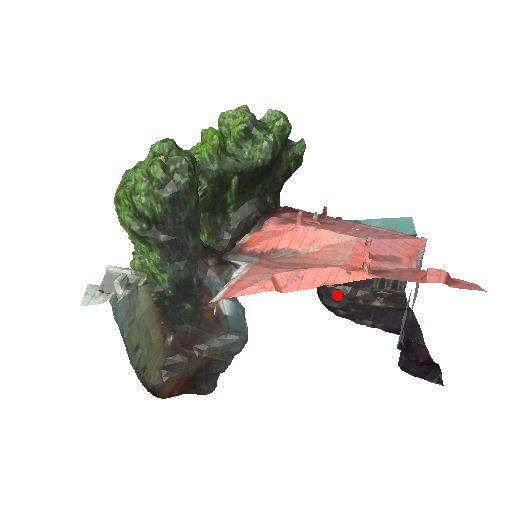
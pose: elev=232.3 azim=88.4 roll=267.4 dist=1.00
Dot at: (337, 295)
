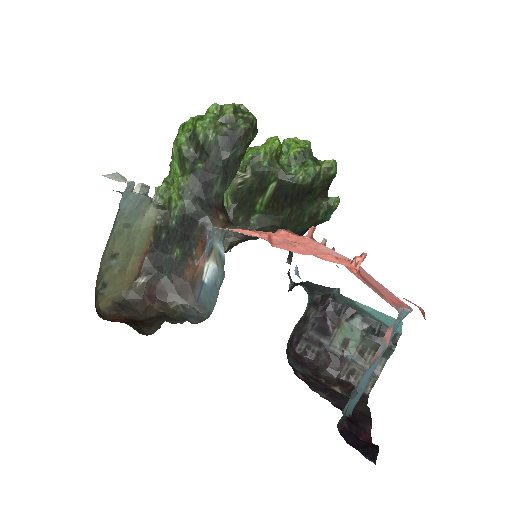
Dot at: (303, 364)
